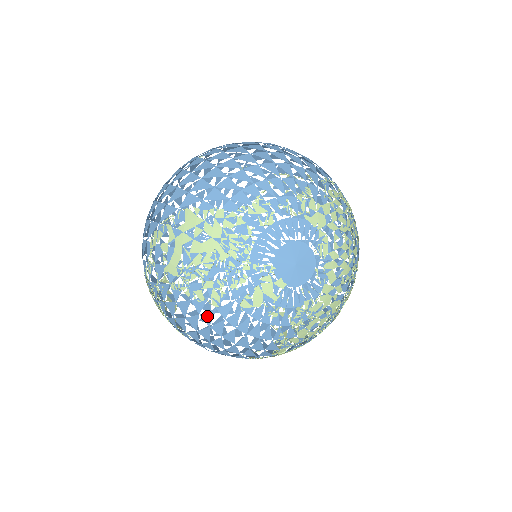
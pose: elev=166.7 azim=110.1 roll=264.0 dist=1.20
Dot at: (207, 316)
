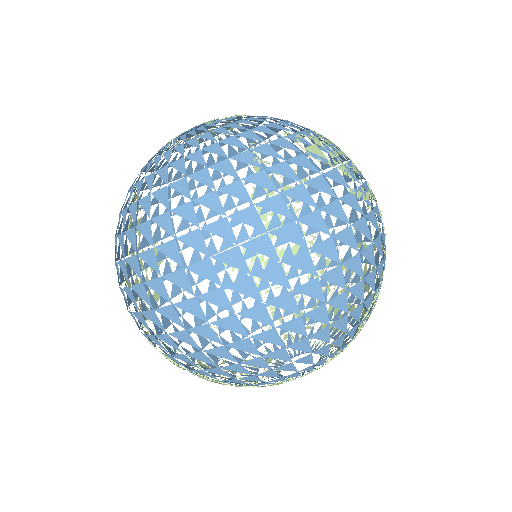
Dot at: occluded
